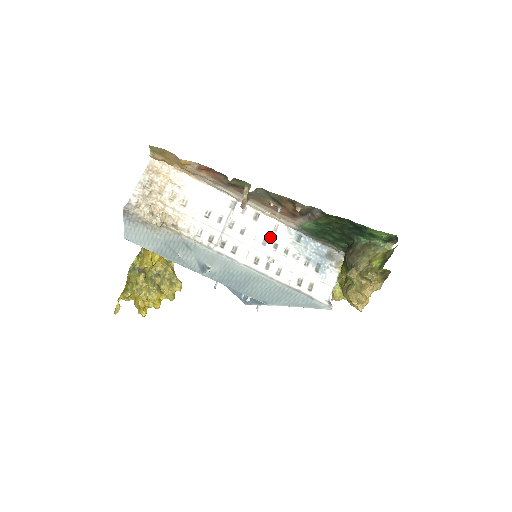
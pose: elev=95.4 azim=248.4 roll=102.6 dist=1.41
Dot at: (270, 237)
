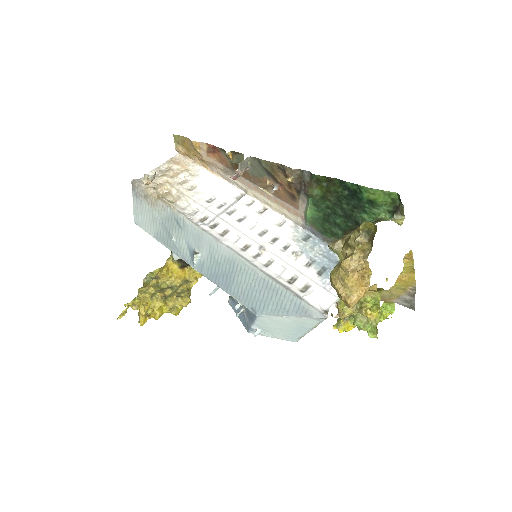
Dot at: (270, 230)
